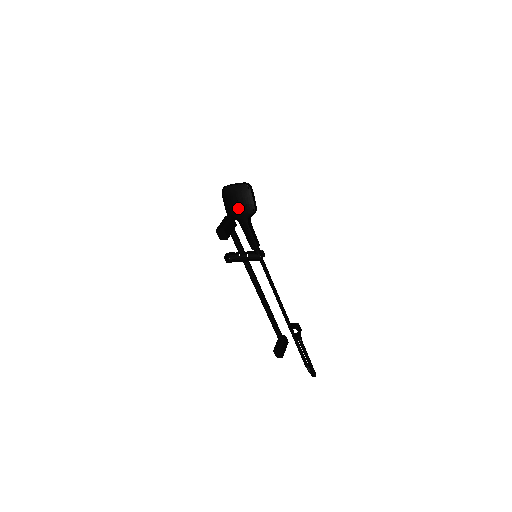
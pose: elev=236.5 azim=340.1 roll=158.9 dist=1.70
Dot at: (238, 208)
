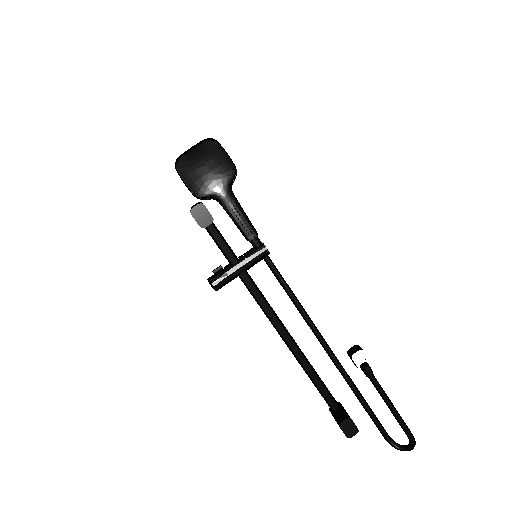
Dot at: (209, 176)
